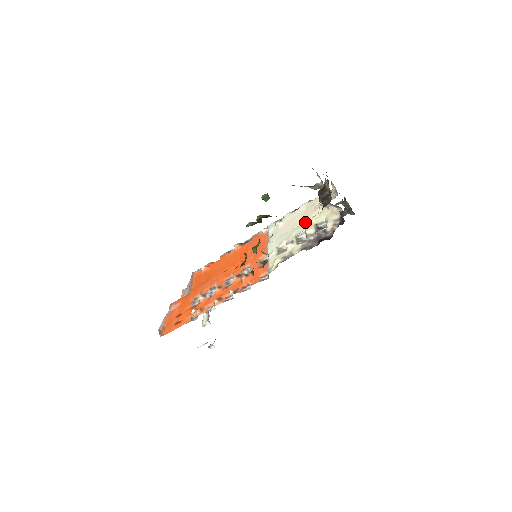
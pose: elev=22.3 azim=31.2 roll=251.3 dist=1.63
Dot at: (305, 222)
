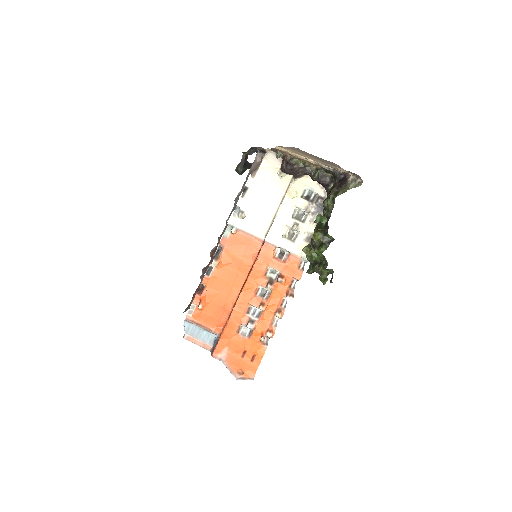
Dot at: (287, 200)
